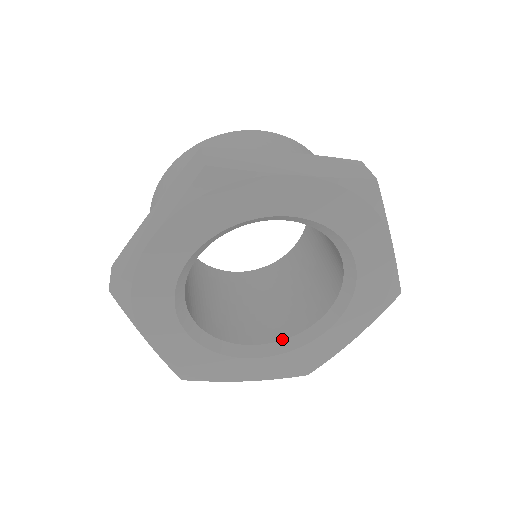
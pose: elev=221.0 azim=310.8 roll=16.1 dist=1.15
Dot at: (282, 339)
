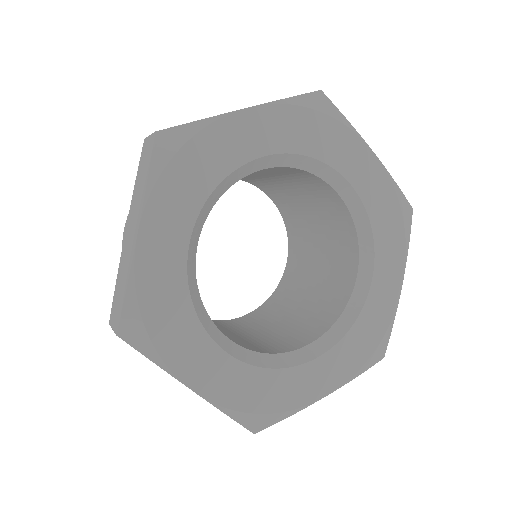
Dot at: (333, 323)
